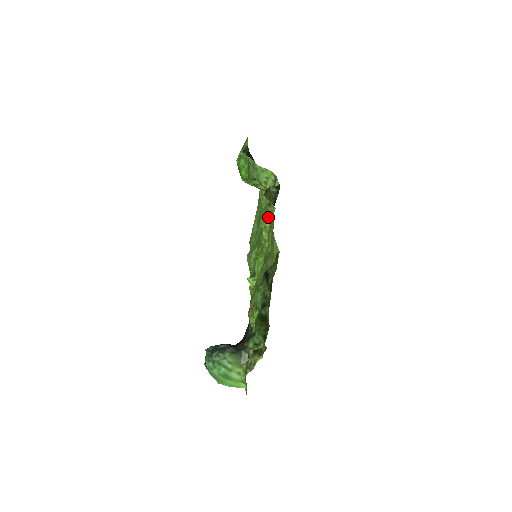
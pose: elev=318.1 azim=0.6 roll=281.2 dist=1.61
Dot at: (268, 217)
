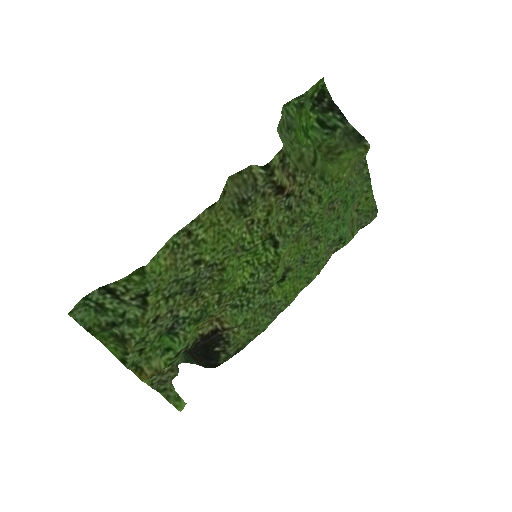
Dot at: (256, 208)
